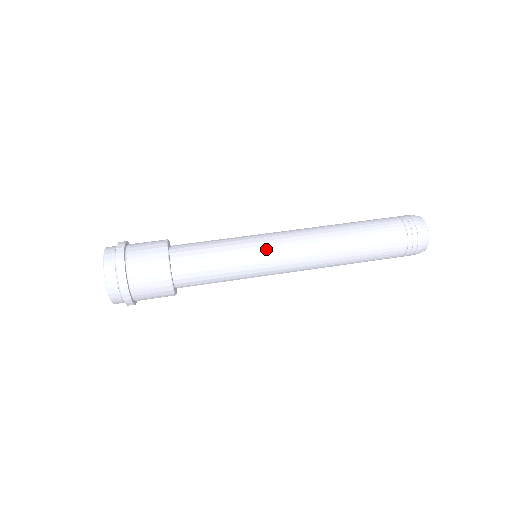
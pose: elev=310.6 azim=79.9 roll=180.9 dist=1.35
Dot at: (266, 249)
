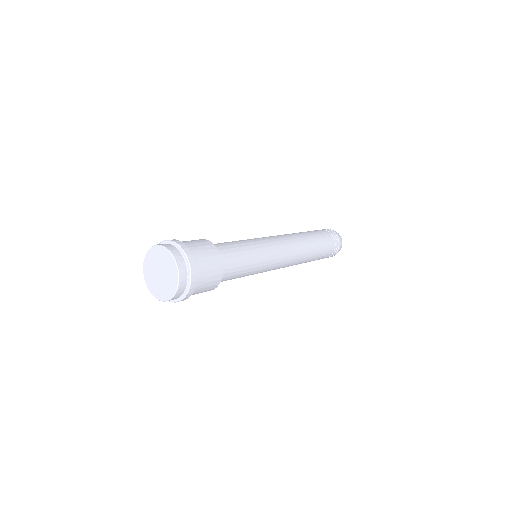
Dot at: (273, 249)
